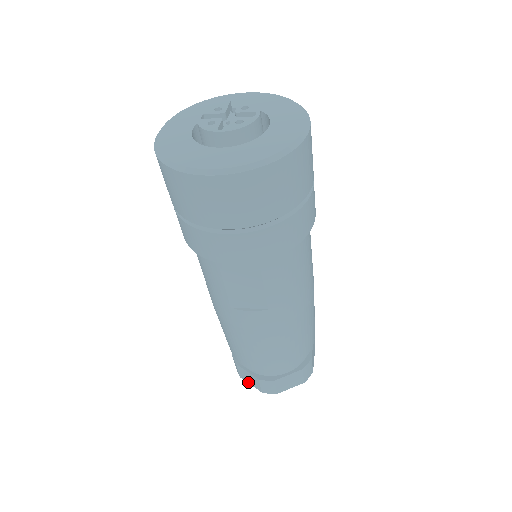
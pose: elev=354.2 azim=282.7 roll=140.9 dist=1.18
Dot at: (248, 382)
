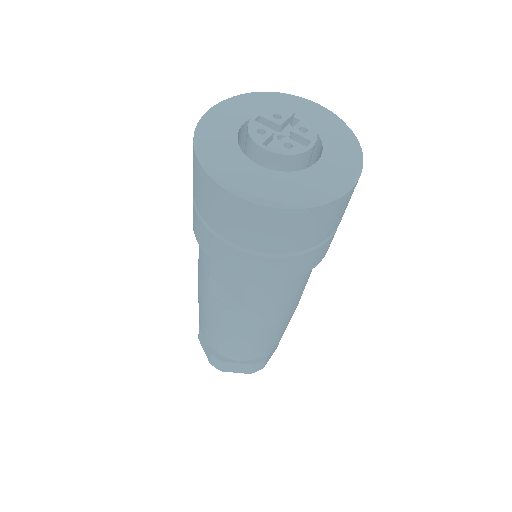
Dot at: (203, 347)
